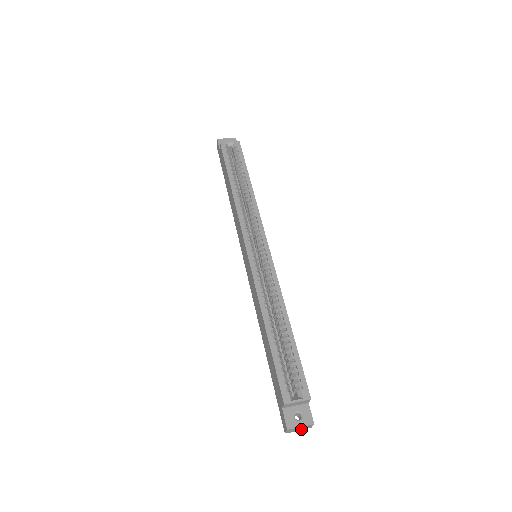
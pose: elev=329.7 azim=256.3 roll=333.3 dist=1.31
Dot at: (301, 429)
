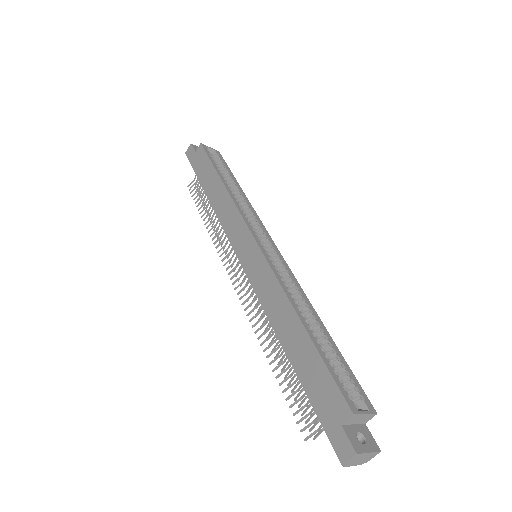
Dot at: (359, 462)
